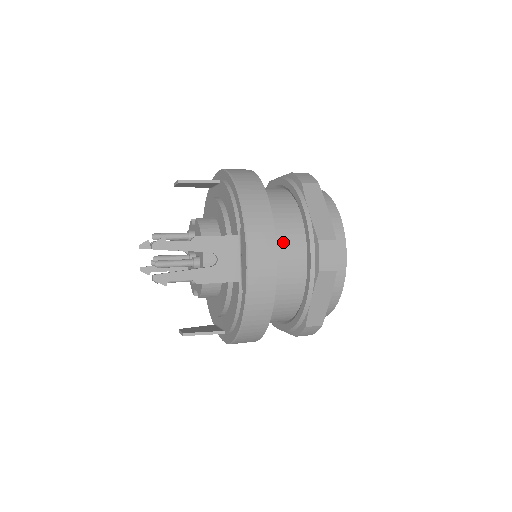
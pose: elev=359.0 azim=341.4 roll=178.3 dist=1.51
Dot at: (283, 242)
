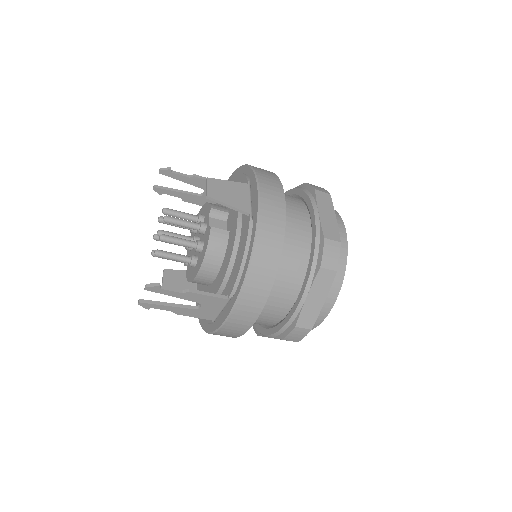
Dot at: (268, 306)
